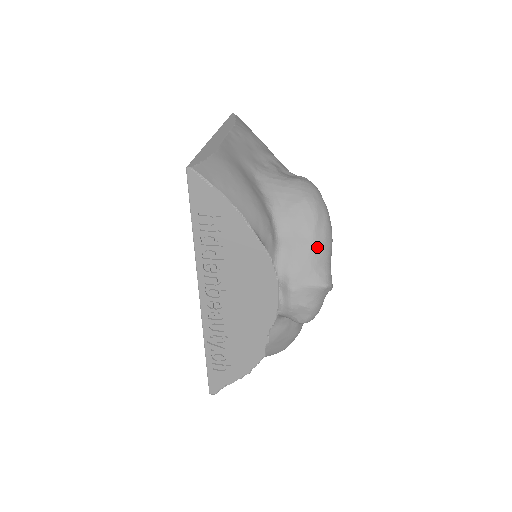
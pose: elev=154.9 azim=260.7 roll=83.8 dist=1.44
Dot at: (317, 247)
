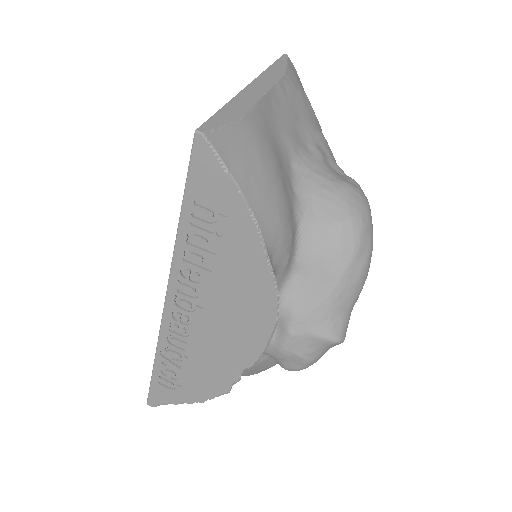
Dot at: (344, 289)
